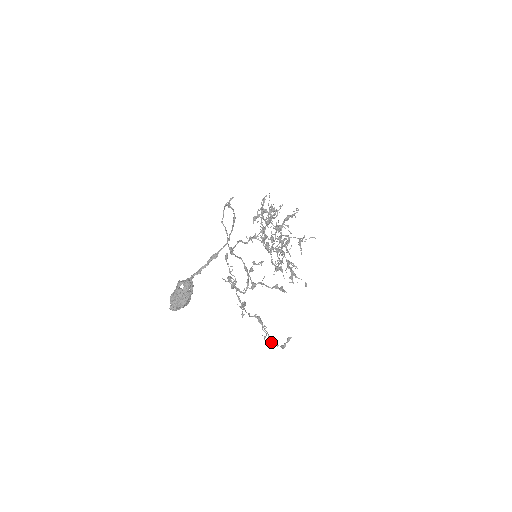
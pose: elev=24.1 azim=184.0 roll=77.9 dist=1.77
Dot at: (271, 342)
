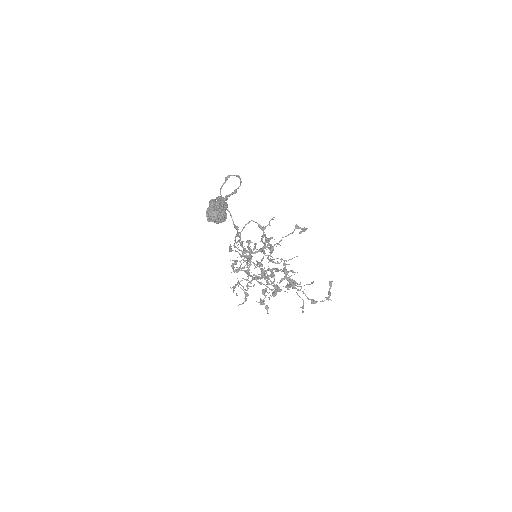
Dot at: (313, 300)
